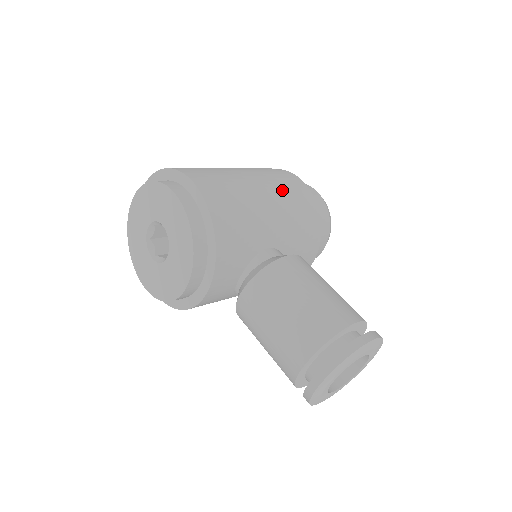
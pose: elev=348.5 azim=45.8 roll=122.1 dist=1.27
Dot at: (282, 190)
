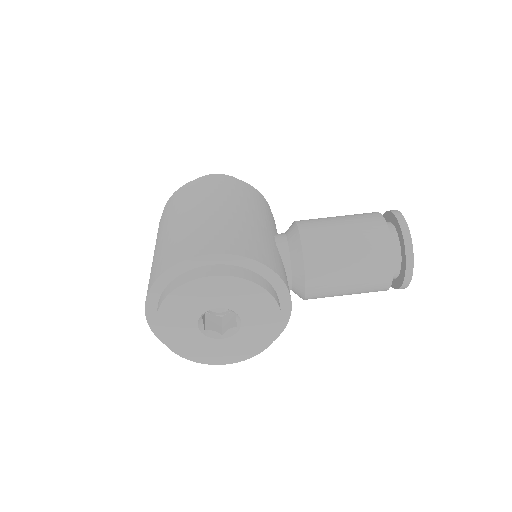
Dot at: (227, 195)
